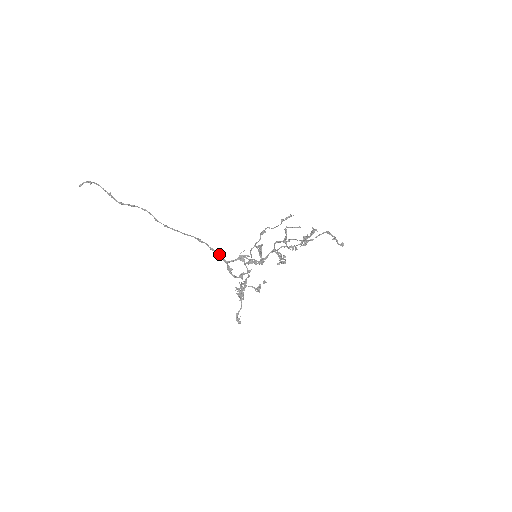
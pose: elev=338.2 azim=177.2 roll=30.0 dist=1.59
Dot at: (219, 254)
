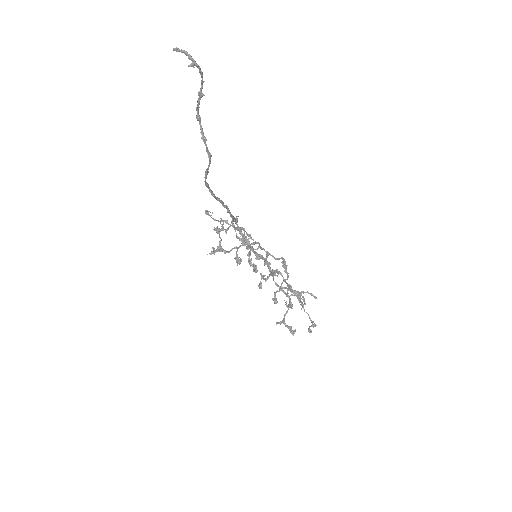
Dot at: occluded
